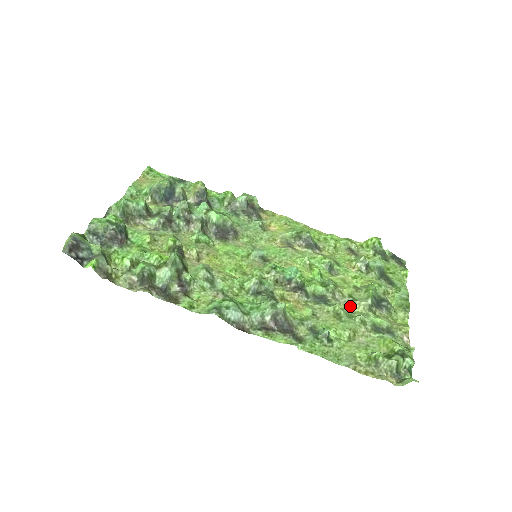
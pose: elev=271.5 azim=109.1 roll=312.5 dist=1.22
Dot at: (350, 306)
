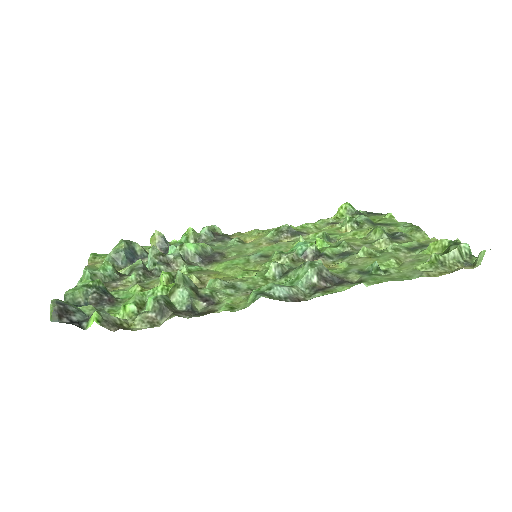
Dot at: (373, 248)
